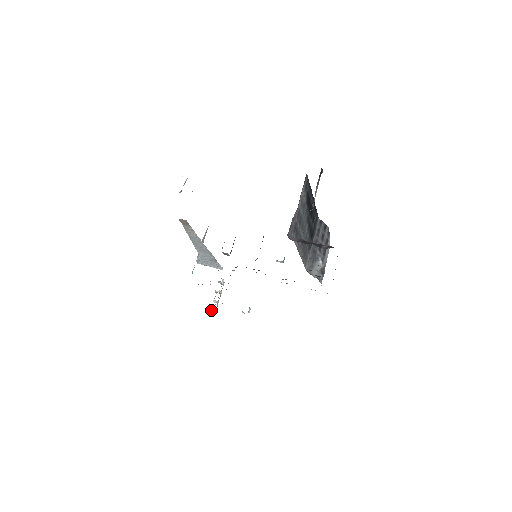
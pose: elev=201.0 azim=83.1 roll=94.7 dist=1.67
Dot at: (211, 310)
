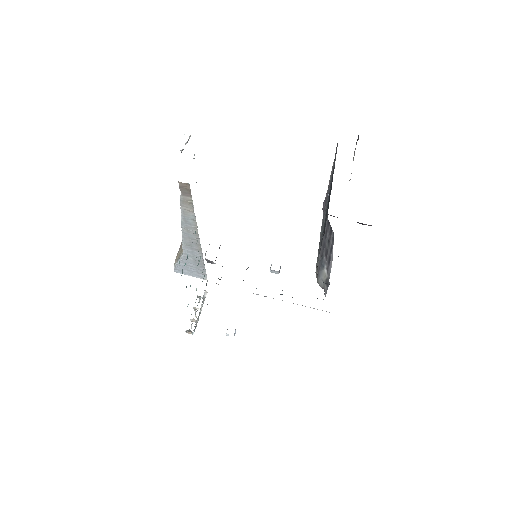
Dot at: (188, 330)
